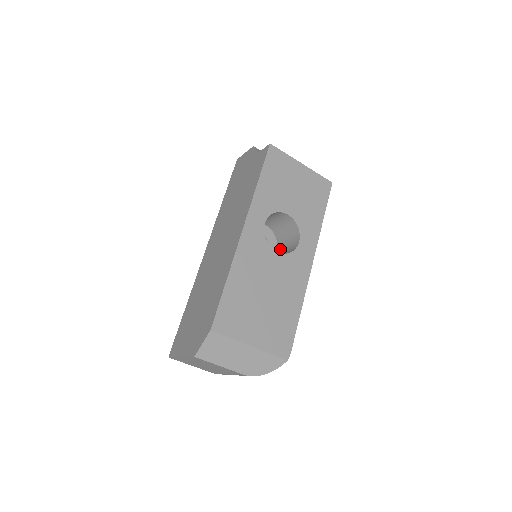
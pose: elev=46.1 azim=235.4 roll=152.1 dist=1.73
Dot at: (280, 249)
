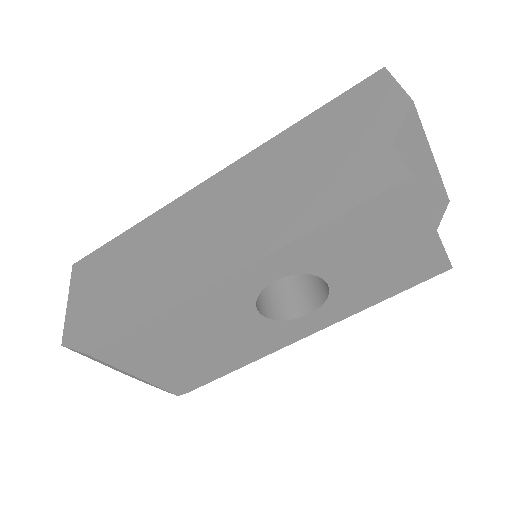
Dot at: occluded
